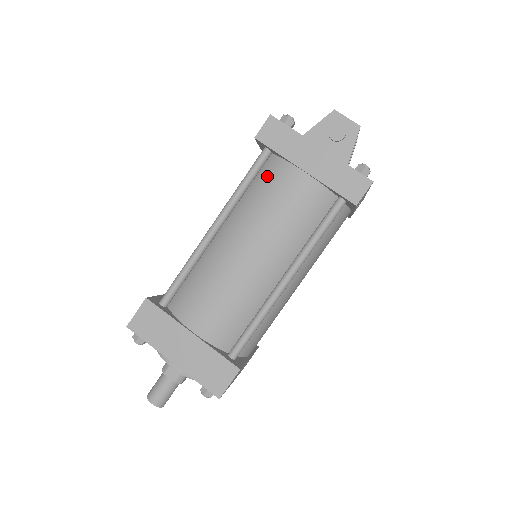
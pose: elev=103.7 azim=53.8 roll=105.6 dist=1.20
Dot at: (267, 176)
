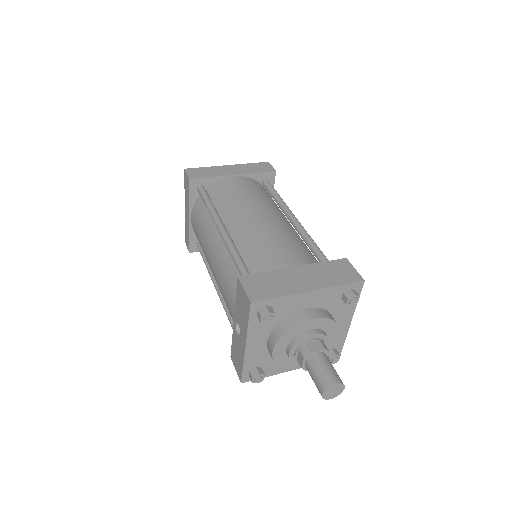
Dot at: (217, 193)
